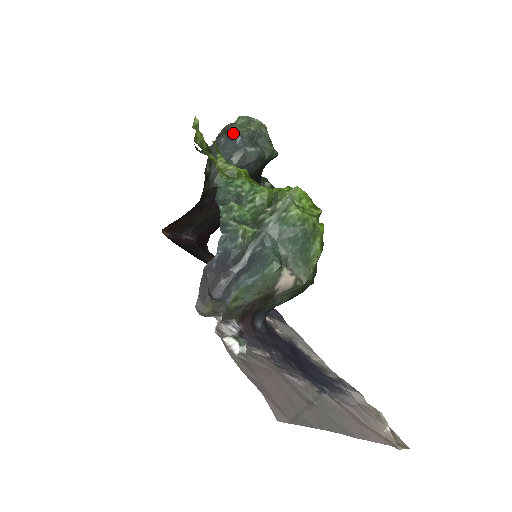
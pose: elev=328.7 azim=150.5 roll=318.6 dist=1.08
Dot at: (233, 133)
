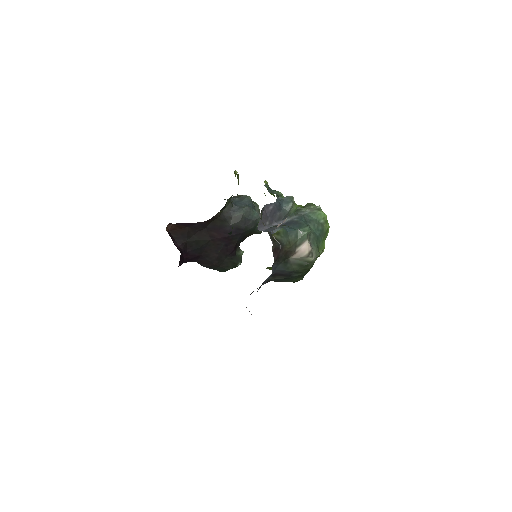
Dot at: (248, 197)
